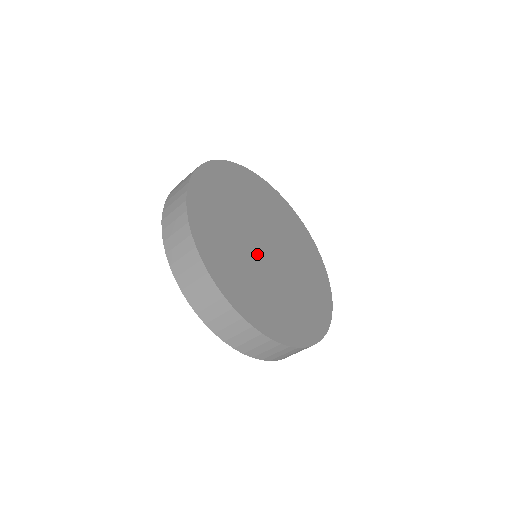
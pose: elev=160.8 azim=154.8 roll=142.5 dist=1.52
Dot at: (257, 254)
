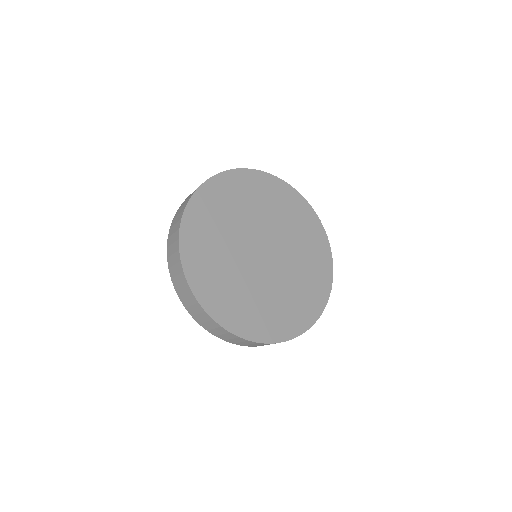
Dot at: (263, 273)
